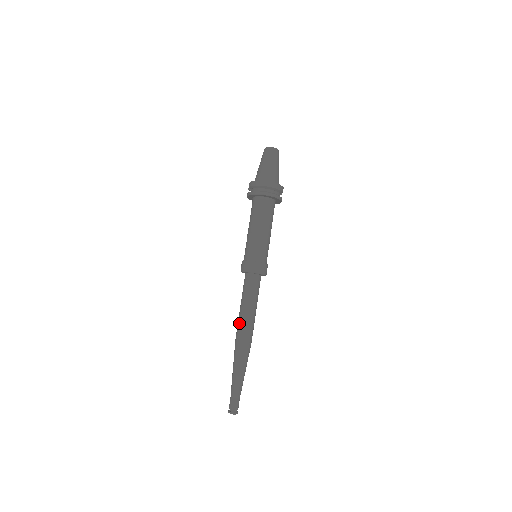
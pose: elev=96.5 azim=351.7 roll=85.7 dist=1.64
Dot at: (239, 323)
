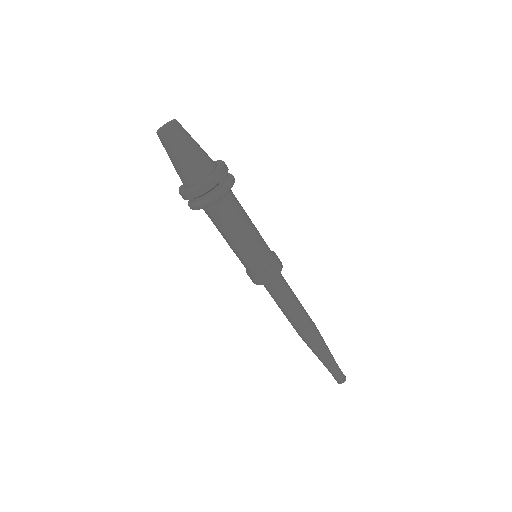
Dot at: (289, 321)
